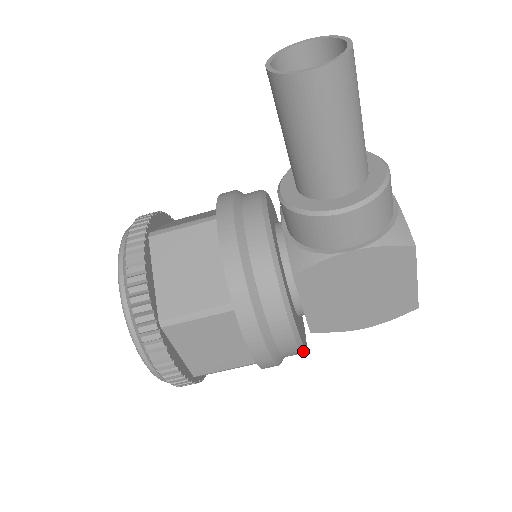
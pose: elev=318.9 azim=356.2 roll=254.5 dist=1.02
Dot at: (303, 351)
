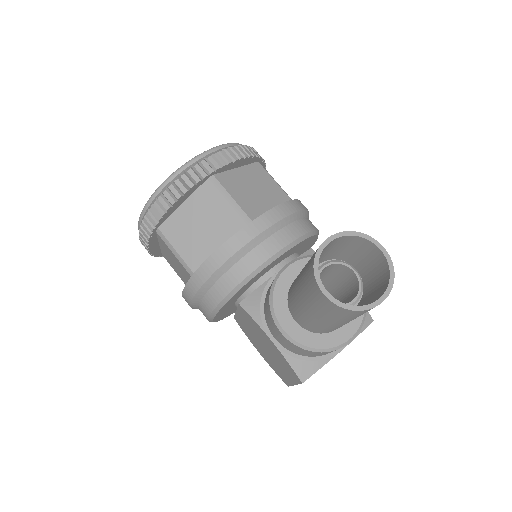
Dot at: occluded
